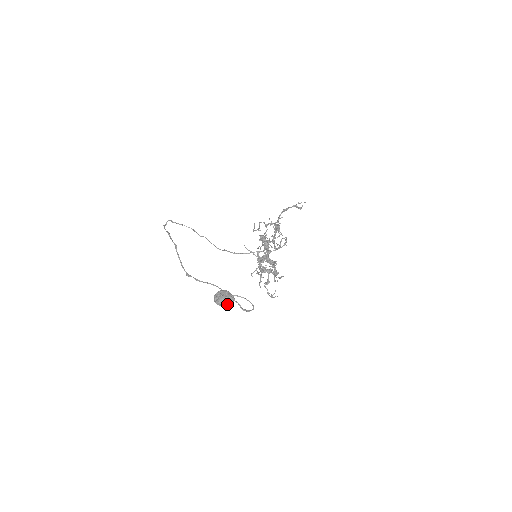
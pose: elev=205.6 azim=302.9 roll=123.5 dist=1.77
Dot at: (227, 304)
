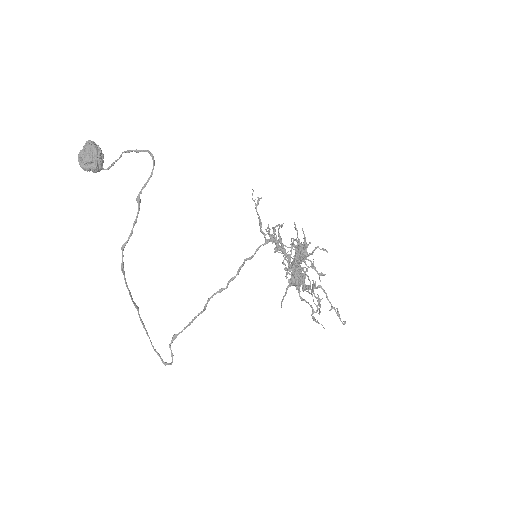
Dot at: (85, 147)
